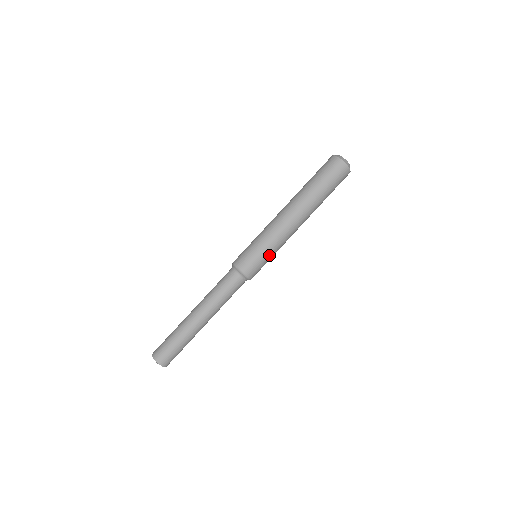
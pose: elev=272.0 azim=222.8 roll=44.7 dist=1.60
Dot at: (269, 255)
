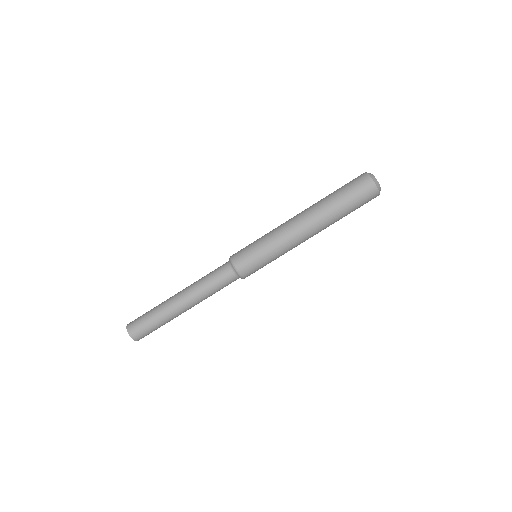
Dot at: occluded
